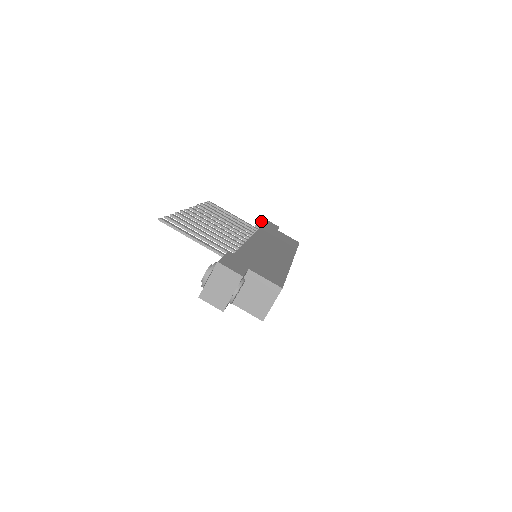
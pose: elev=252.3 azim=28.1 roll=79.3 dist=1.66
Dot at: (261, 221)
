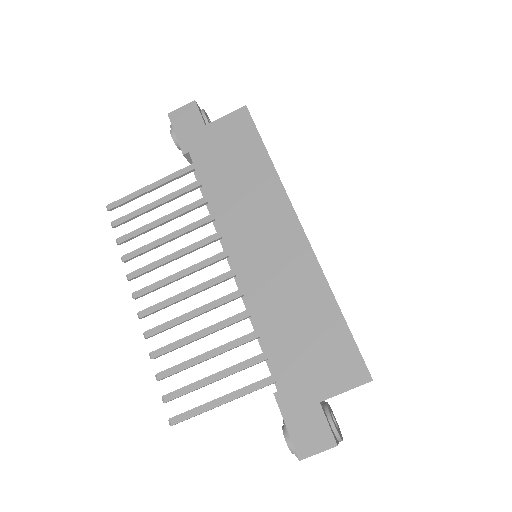
Dot at: occluded
